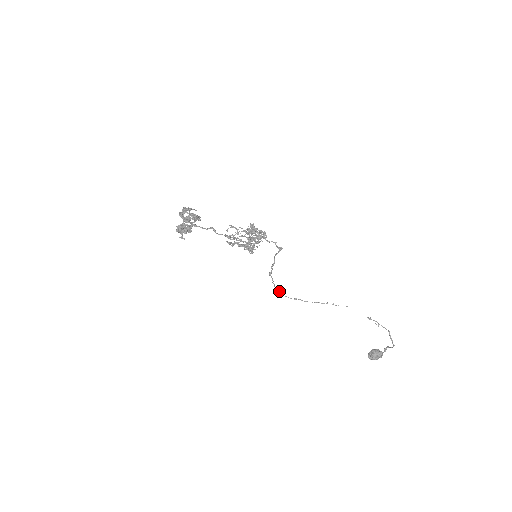
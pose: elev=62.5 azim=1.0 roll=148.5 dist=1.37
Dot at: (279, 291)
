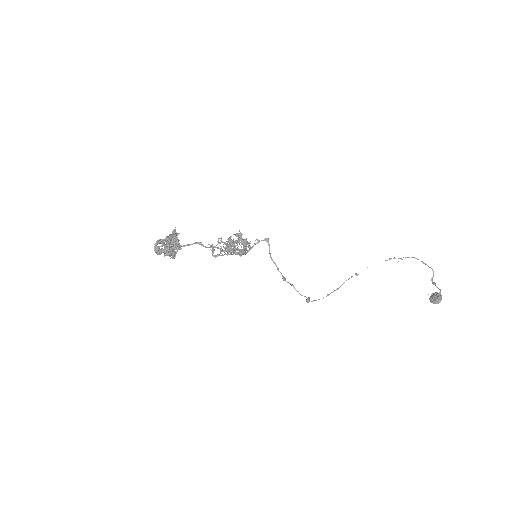
Dot at: (309, 298)
